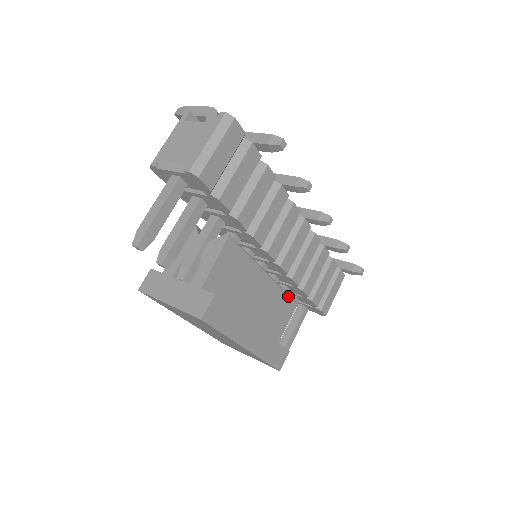
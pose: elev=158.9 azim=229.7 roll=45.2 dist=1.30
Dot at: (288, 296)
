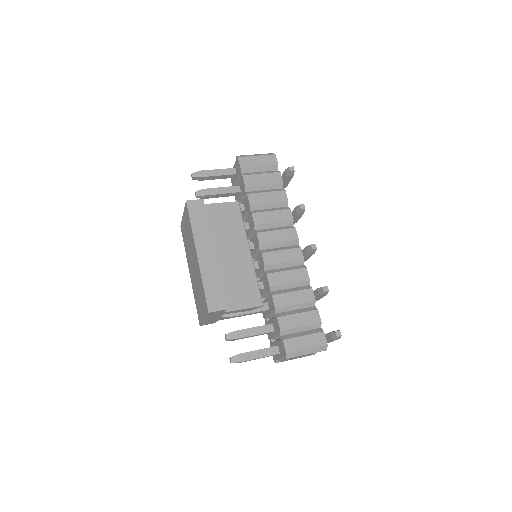
Dot at: (258, 290)
